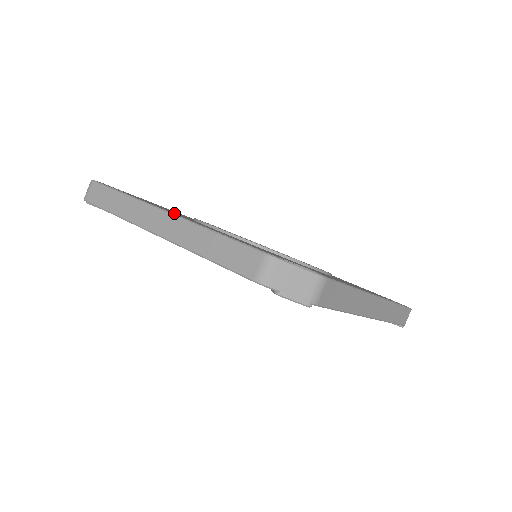
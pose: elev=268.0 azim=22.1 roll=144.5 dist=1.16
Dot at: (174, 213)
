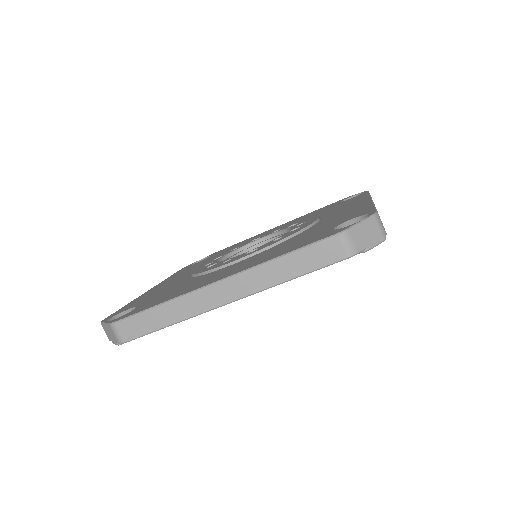
Dot at: (212, 279)
